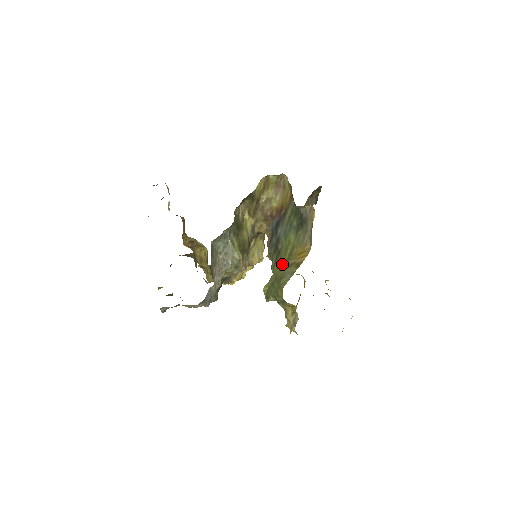
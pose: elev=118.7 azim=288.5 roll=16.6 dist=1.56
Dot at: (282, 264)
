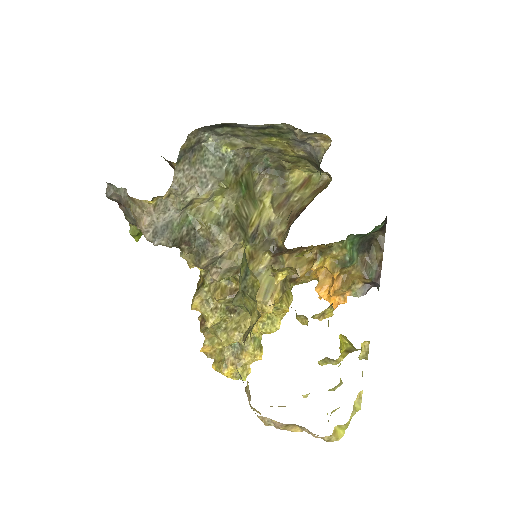
Dot at: occluded
